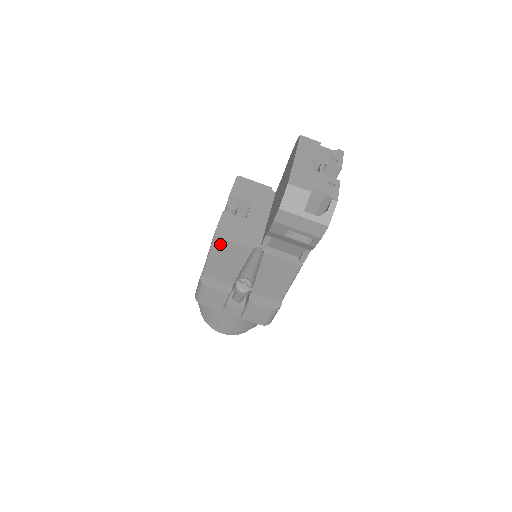
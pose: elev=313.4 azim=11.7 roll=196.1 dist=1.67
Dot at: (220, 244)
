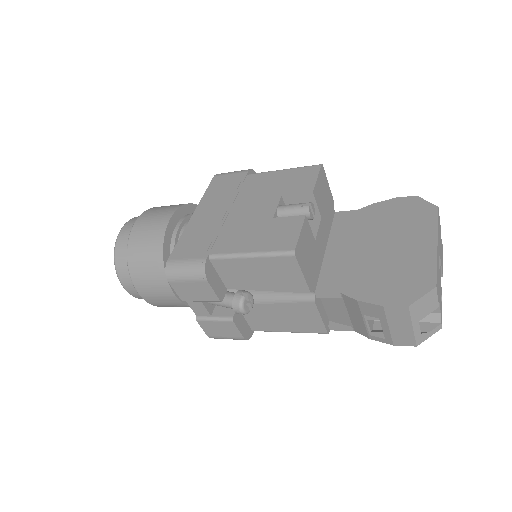
Dot at: (285, 262)
